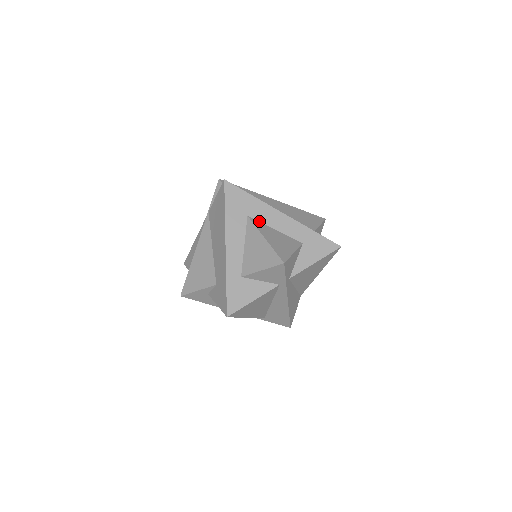
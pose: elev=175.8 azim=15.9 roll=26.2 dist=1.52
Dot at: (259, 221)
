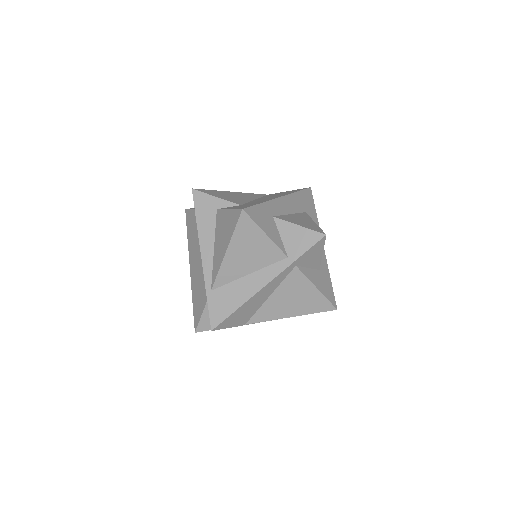
Dot at: occluded
